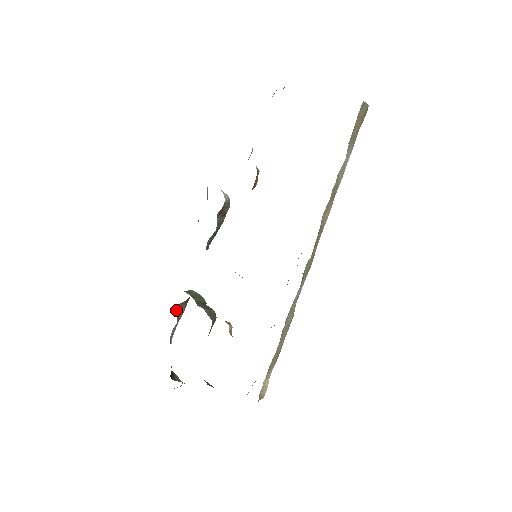
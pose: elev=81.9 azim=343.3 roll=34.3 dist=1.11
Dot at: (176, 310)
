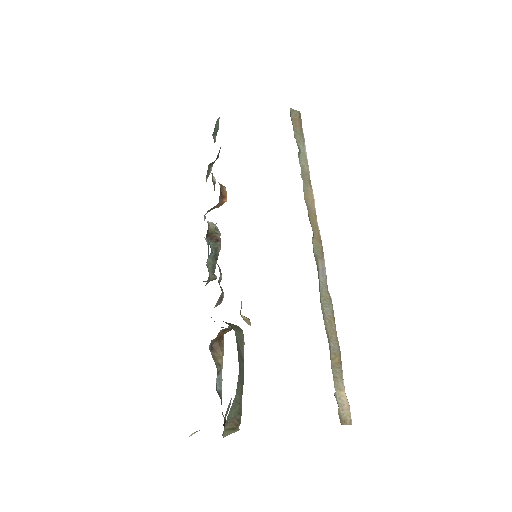
Dot at: occluded
